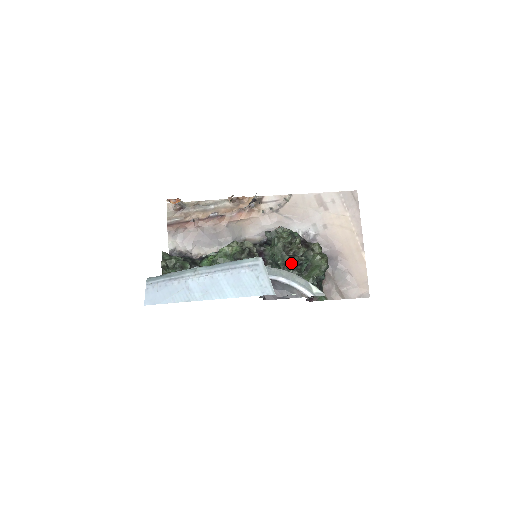
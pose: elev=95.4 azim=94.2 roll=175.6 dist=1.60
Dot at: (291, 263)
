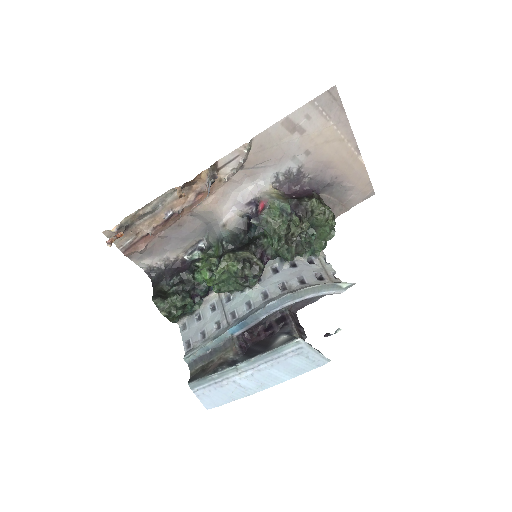
Dot at: (300, 251)
